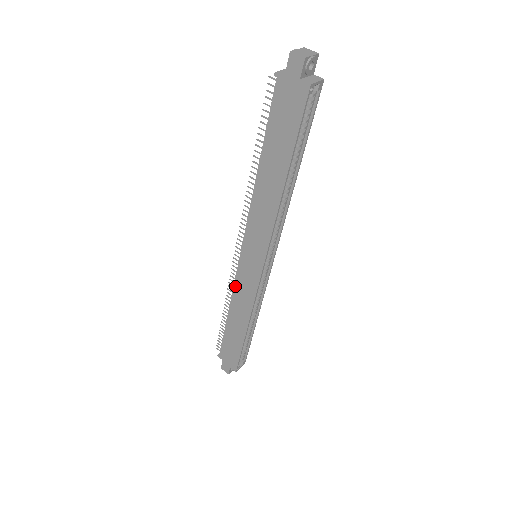
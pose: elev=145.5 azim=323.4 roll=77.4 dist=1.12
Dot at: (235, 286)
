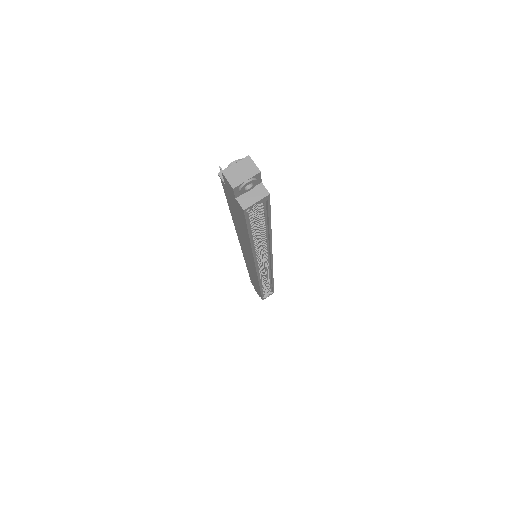
Dot at: occluded
